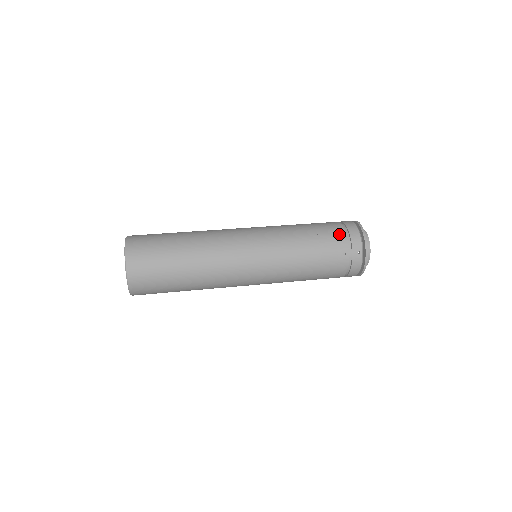
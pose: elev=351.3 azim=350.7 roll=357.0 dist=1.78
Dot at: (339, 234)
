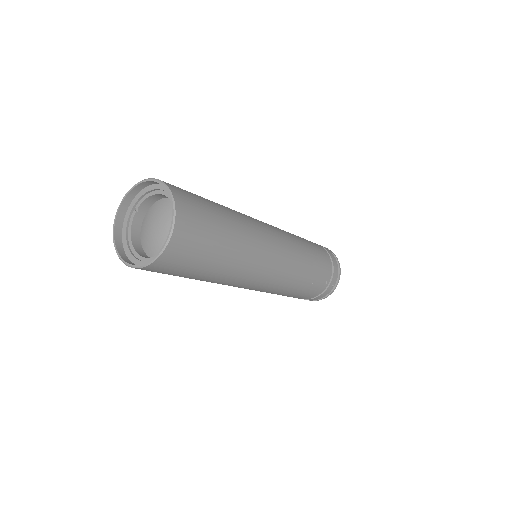
Dot at: (329, 262)
